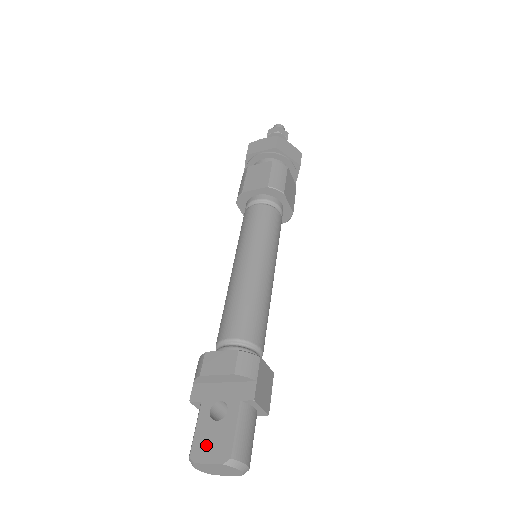
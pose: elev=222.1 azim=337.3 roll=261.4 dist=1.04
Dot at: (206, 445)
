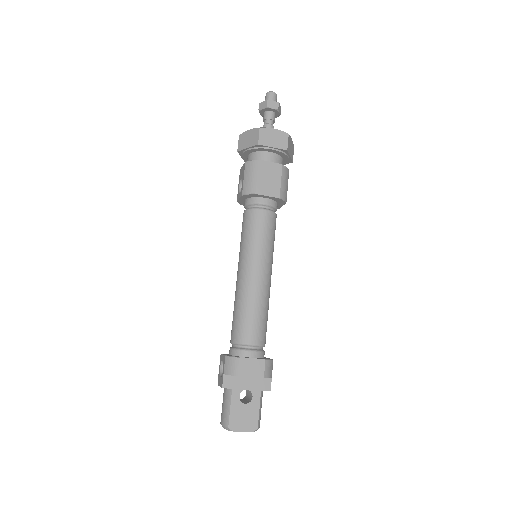
Dot at: (240, 420)
